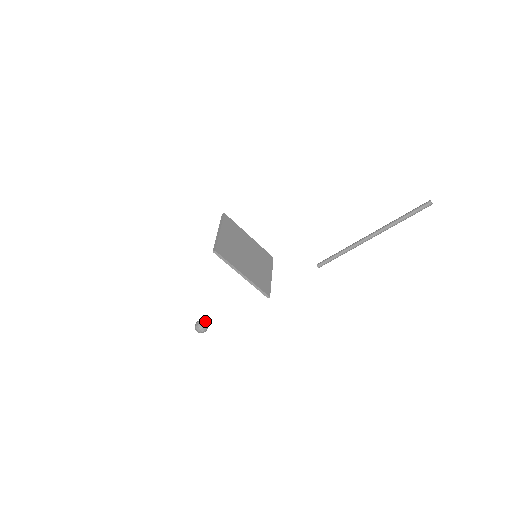
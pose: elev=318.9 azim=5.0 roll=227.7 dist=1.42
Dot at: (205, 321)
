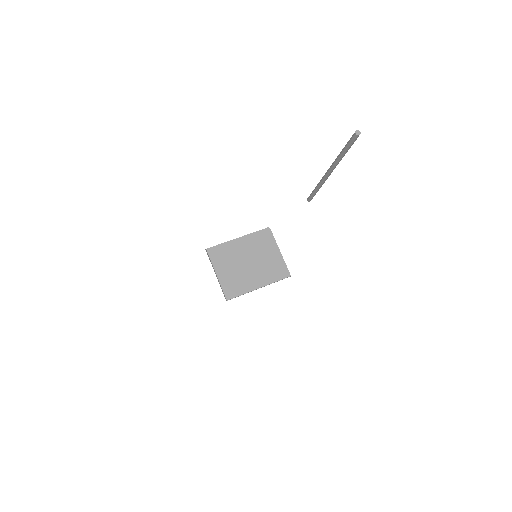
Dot at: occluded
